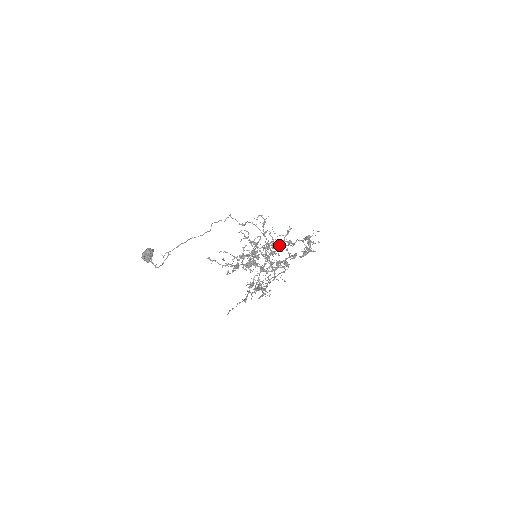
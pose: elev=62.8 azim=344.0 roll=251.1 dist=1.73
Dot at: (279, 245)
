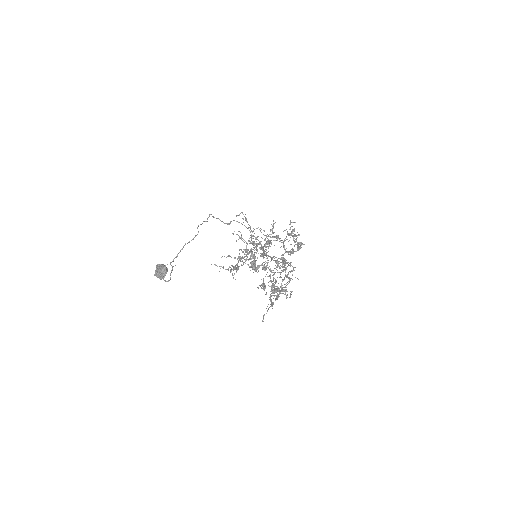
Dot at: occluded
